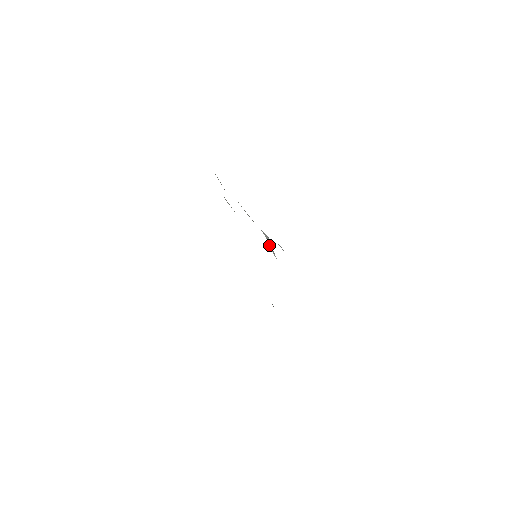
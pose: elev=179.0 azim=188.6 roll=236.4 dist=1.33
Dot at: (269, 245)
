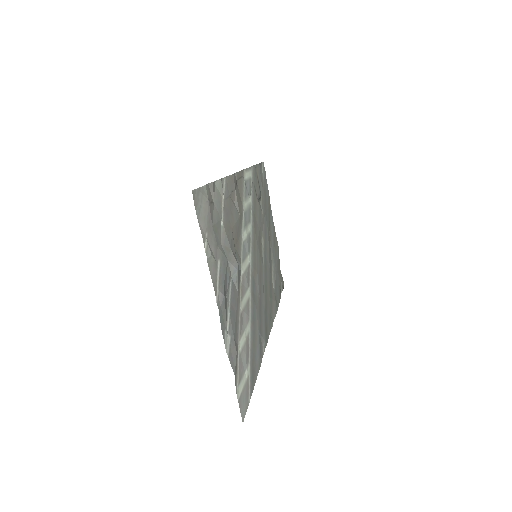
Dot at: (233, 276)
